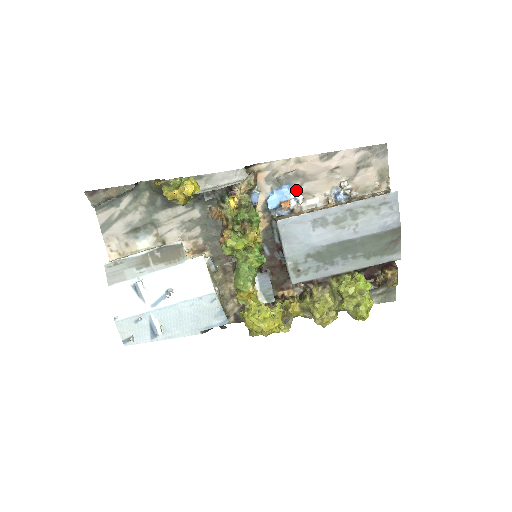
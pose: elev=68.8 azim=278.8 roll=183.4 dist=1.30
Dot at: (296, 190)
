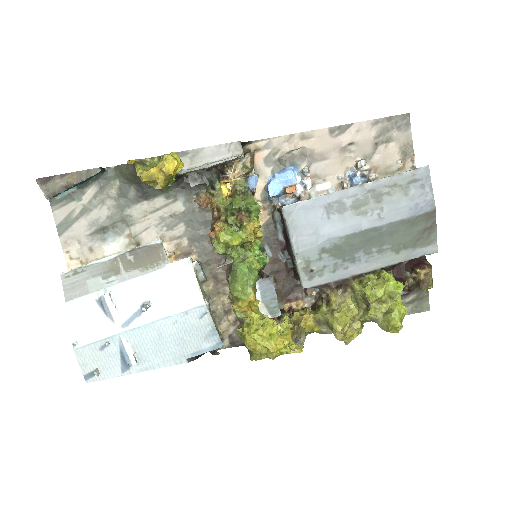
Dot at: (303, 172)
